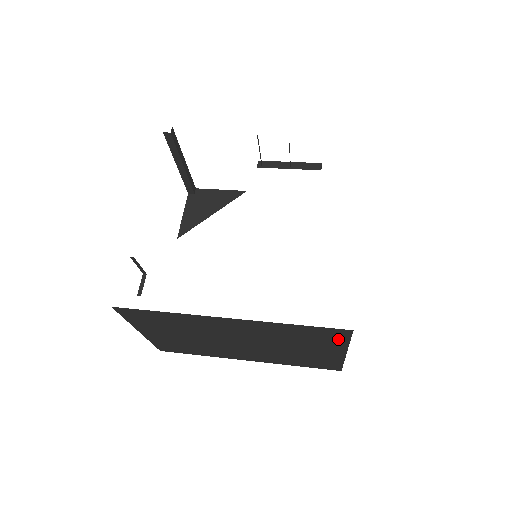
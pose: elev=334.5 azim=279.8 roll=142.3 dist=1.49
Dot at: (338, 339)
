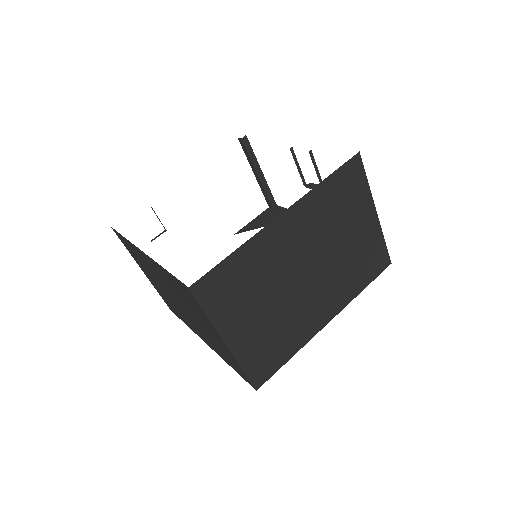
Dot at: (199, 307)
